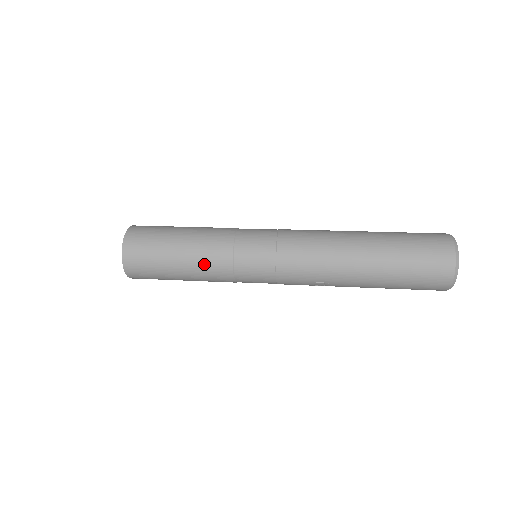
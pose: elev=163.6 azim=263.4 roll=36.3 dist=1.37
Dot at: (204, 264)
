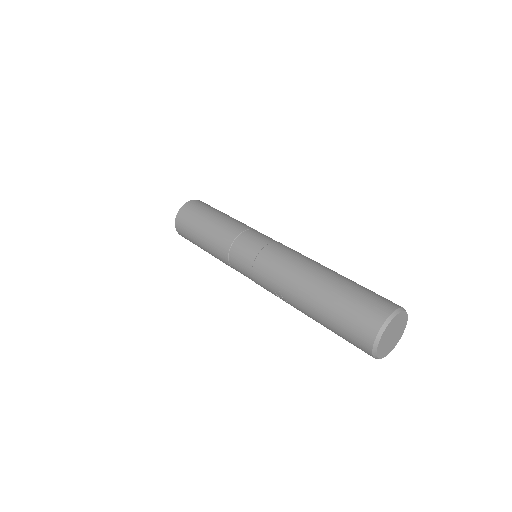
Dot at: (216, 237)
